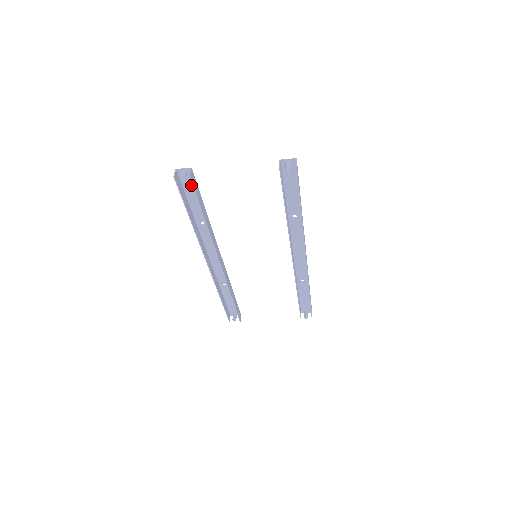
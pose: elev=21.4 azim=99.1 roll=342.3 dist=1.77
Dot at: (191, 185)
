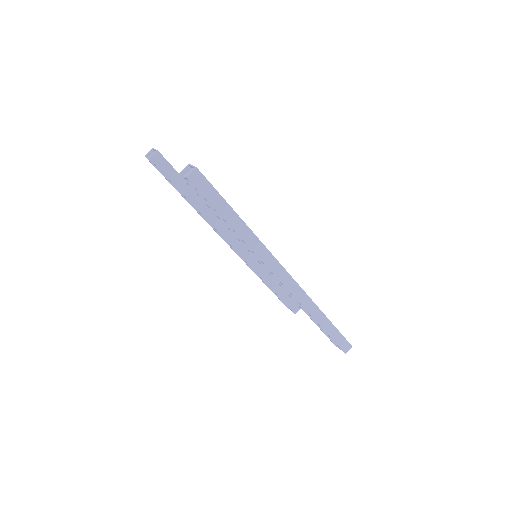
Dot at: occluded
